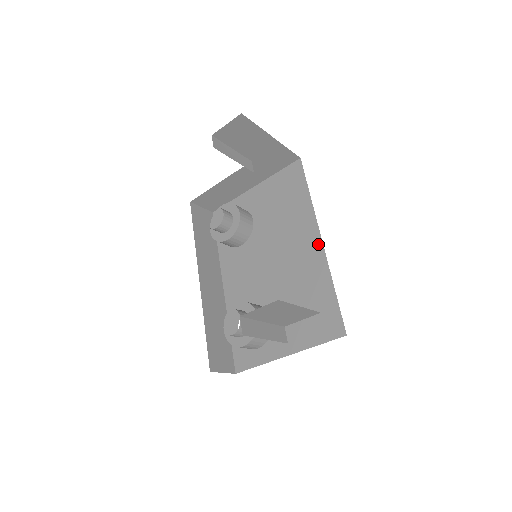
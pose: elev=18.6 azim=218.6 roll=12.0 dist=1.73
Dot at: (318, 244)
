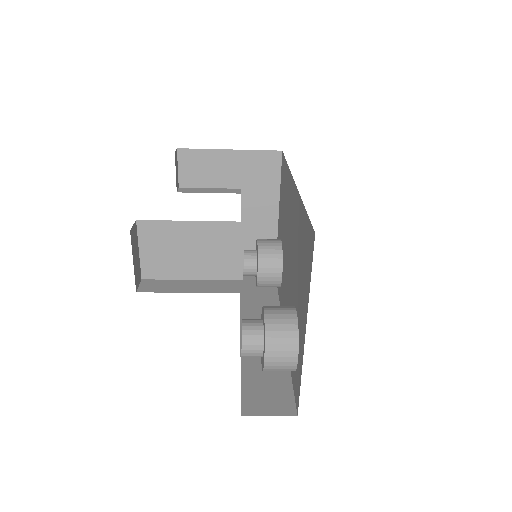
Dot at: (294, 189)
